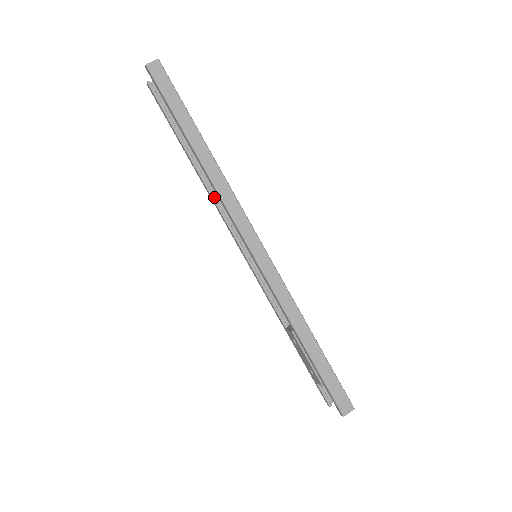
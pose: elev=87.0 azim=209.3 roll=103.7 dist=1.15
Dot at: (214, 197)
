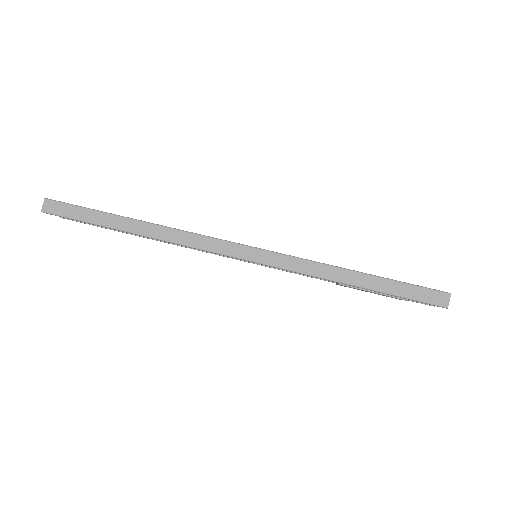
Dot at: occluded
